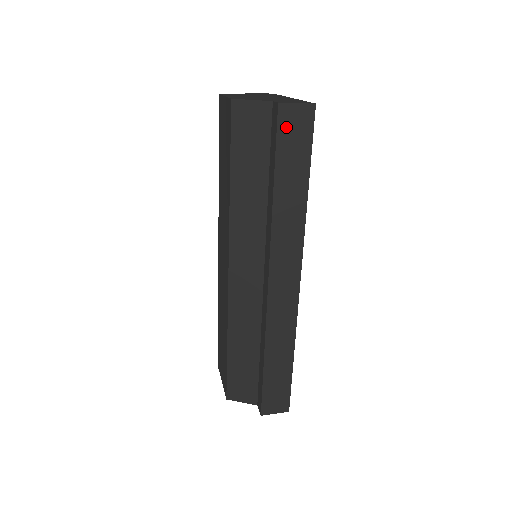
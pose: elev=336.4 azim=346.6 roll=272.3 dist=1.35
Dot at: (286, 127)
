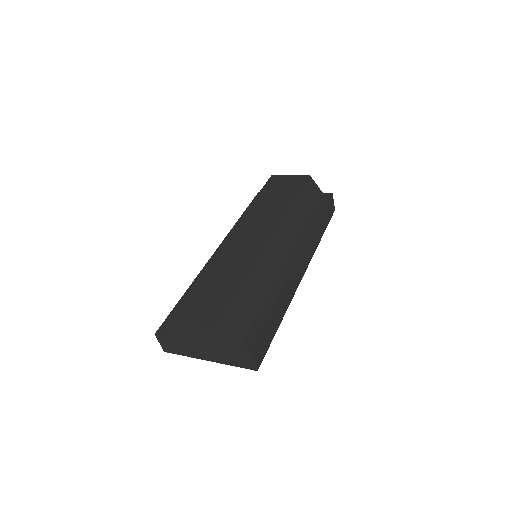
Dot at: (330, 204)
